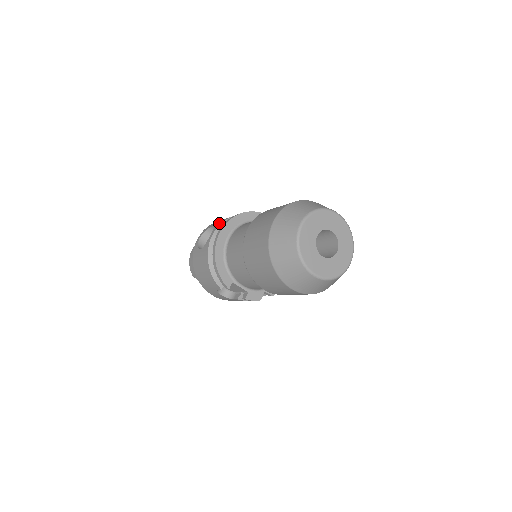
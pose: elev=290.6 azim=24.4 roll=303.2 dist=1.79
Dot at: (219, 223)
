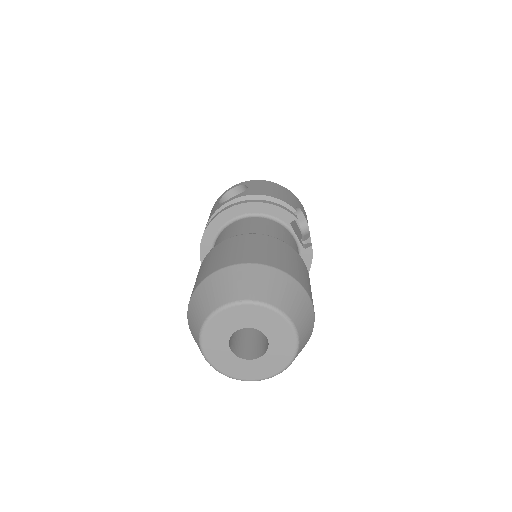
Dot at: (248, 192)
